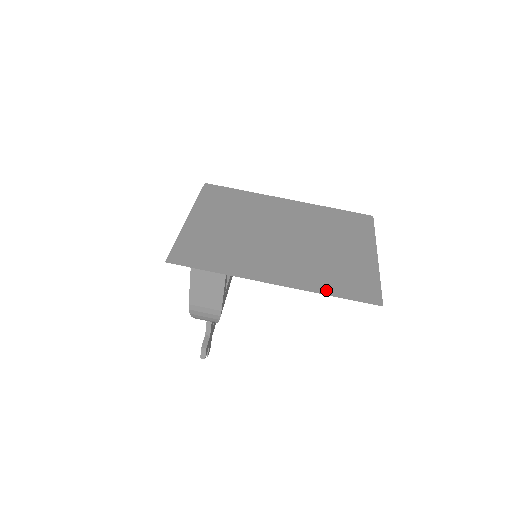
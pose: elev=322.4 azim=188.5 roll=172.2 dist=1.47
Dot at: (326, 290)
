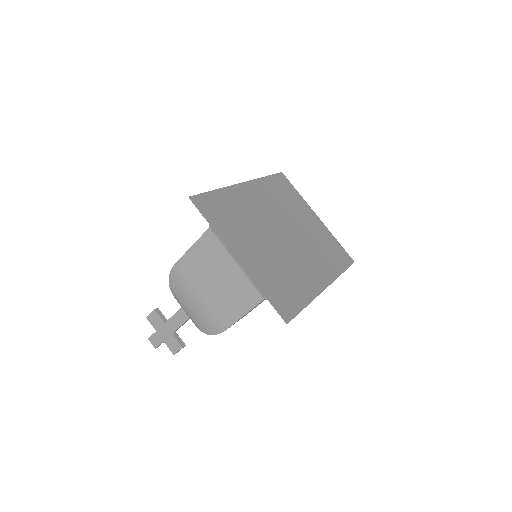
Dot at: (338, 270)
